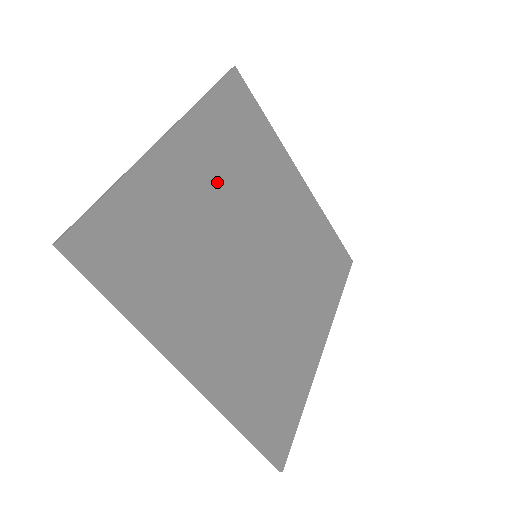
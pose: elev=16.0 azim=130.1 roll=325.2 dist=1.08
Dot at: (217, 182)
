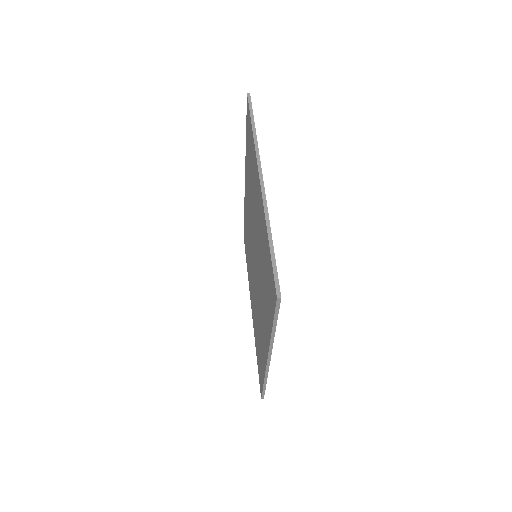
Dot at: occluded
